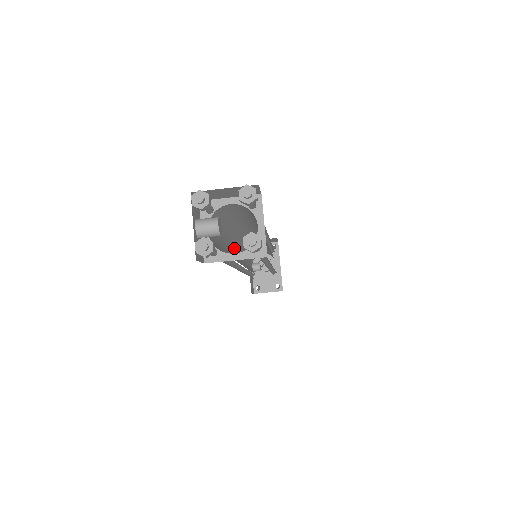
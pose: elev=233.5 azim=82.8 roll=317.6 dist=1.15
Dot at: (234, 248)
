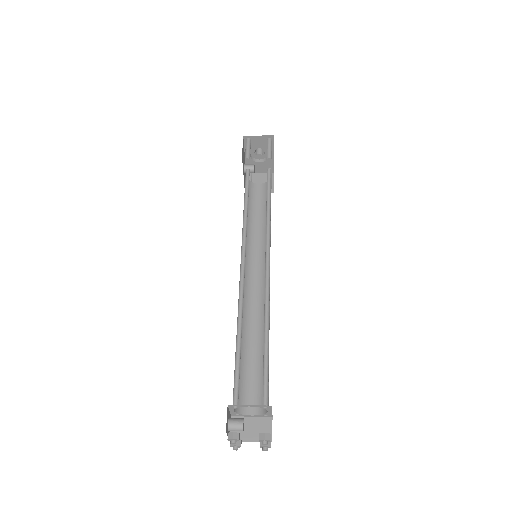
Dot at: occluded
